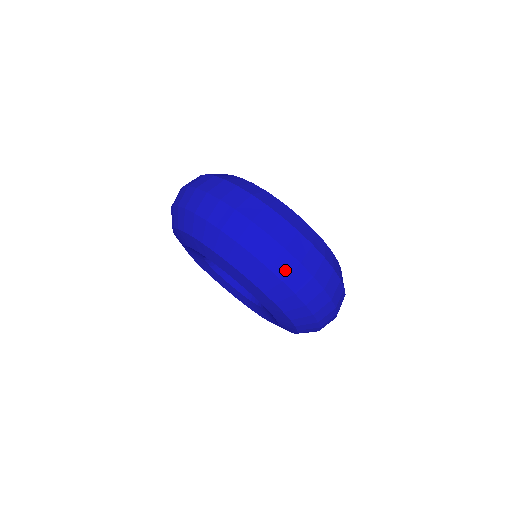
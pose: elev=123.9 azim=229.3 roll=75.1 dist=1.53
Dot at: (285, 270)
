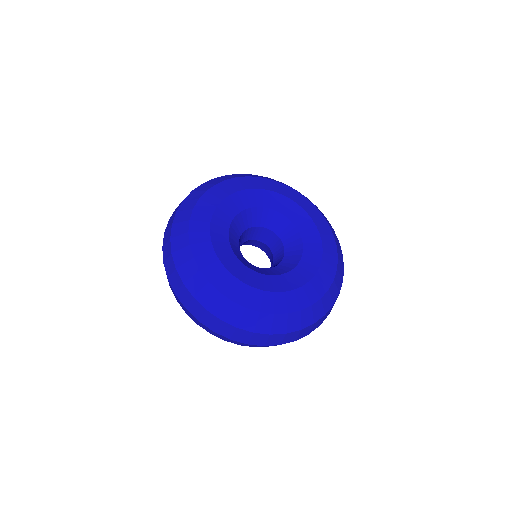
Dot at: occluded
